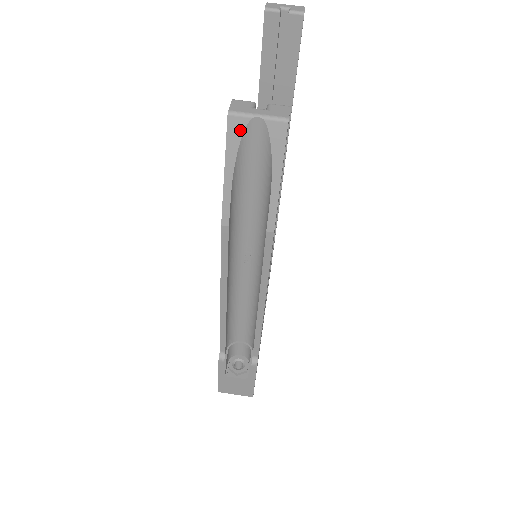
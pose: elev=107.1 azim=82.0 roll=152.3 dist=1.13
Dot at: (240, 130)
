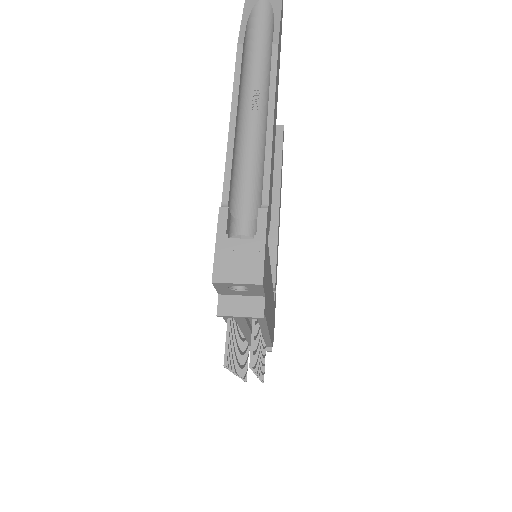
Dot at: (253, 4)
